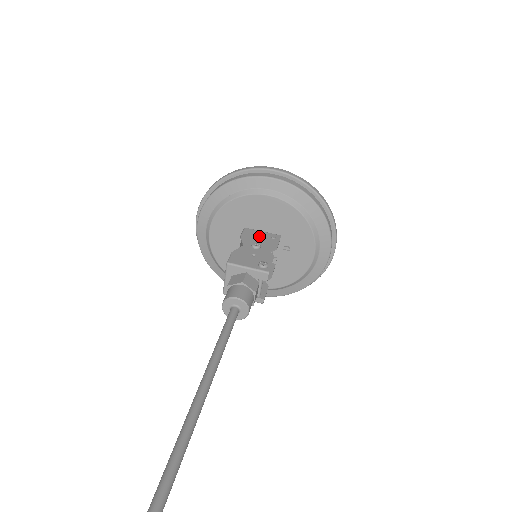
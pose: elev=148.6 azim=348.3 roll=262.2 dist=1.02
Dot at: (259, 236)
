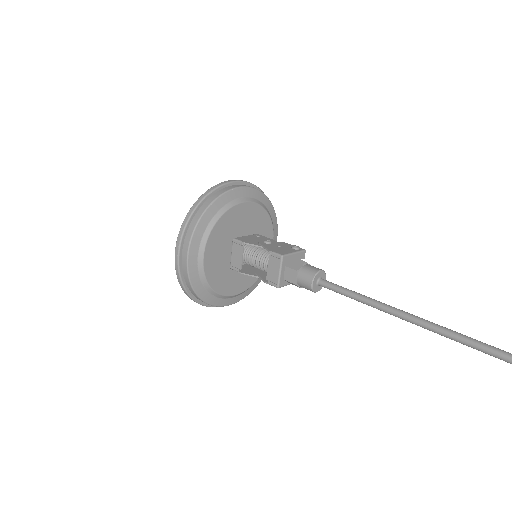
Dot at: (252, 238)
